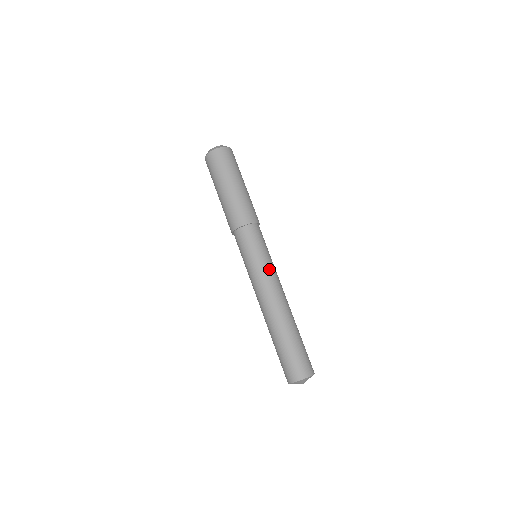
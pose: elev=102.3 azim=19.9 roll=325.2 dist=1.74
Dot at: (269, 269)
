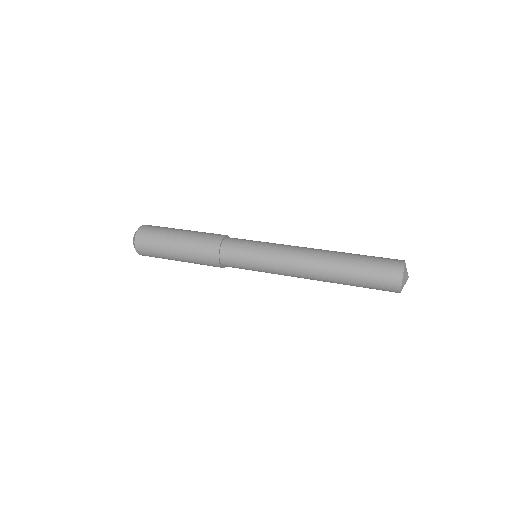
Dot at: (275, 247)
